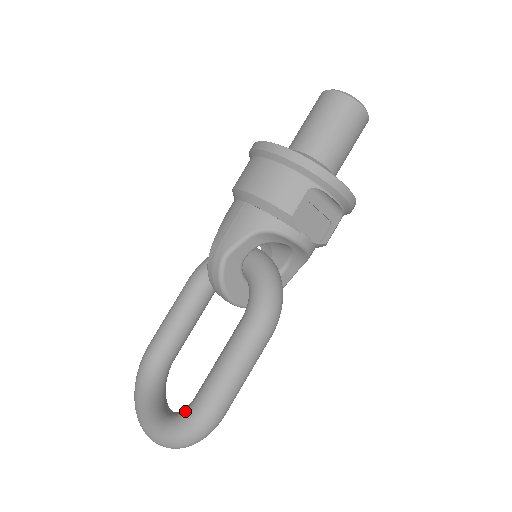
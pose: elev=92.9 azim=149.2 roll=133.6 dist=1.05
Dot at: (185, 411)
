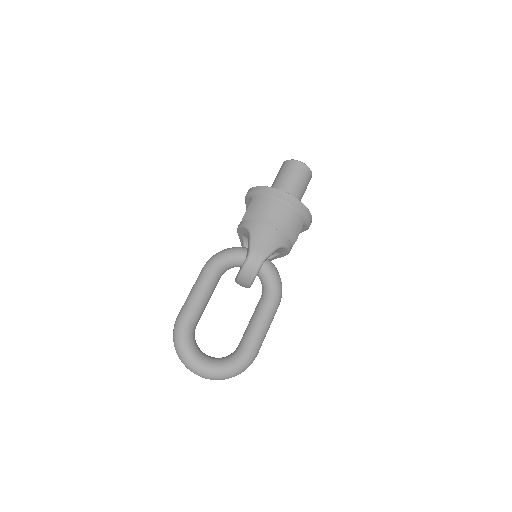
Dot at: (240, 355)
